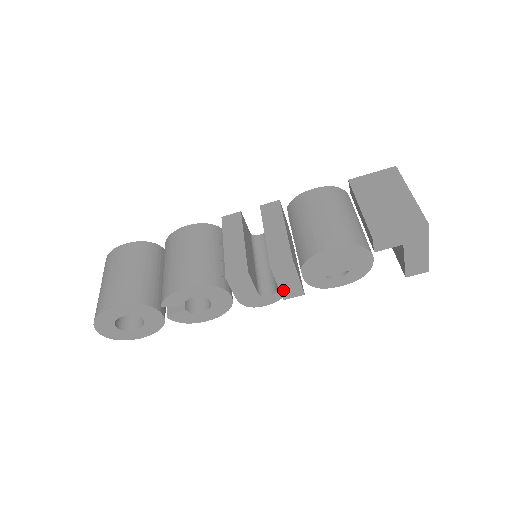
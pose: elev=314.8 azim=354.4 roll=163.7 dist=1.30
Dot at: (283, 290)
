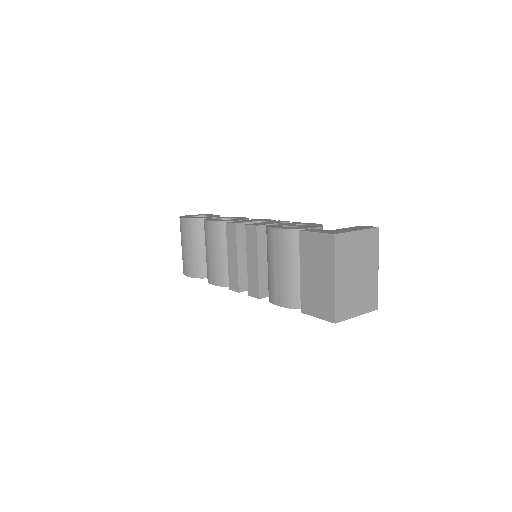
Dot at: occluded
